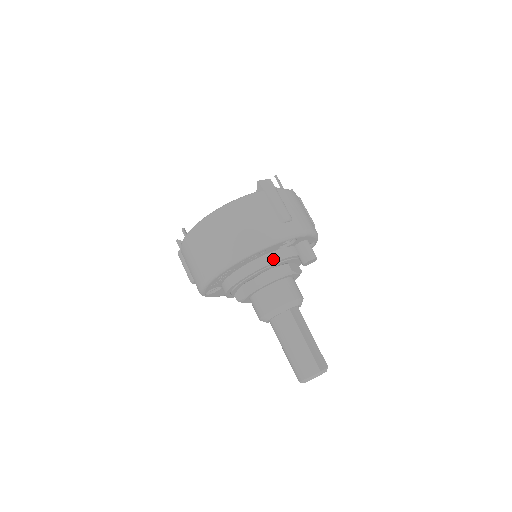
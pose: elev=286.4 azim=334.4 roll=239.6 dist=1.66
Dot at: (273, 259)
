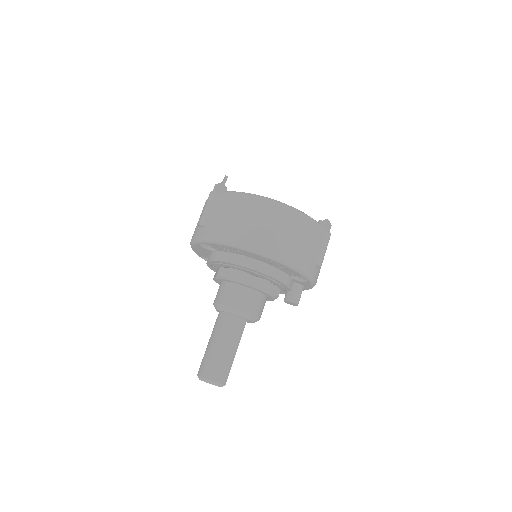
Dot at: (282, 278)
